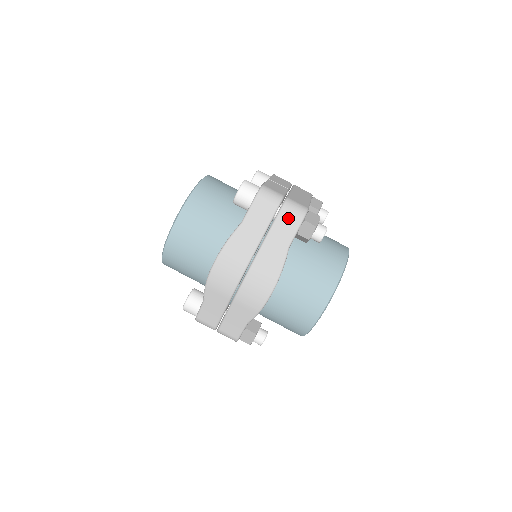
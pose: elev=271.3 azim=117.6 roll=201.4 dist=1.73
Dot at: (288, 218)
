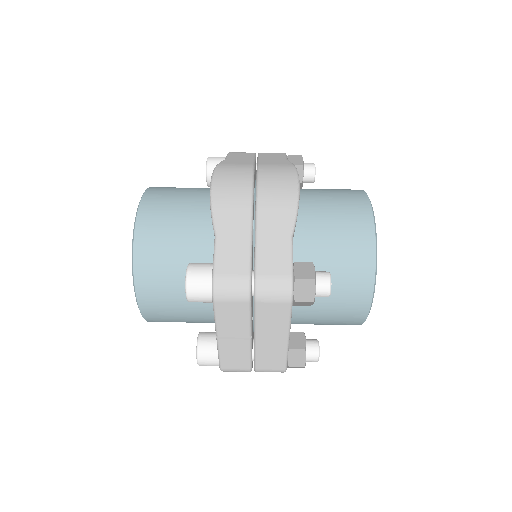
Dot at: (270, 154)
